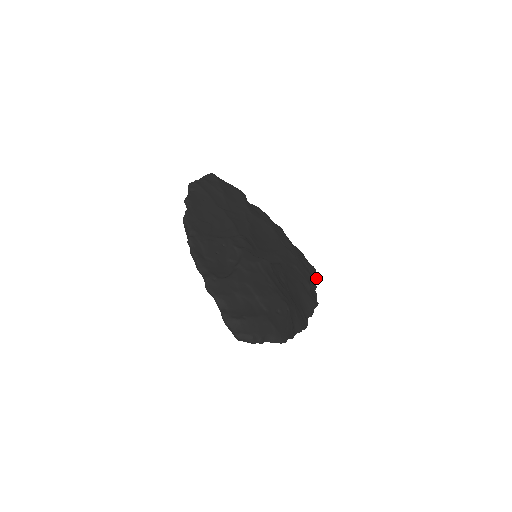
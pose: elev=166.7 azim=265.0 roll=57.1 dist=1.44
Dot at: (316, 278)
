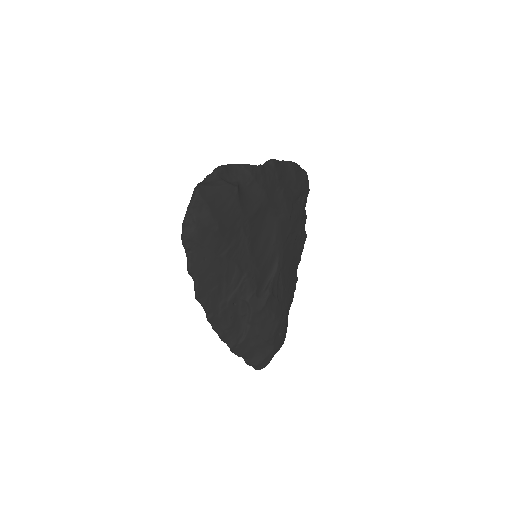
Dot at: (307, 194)
